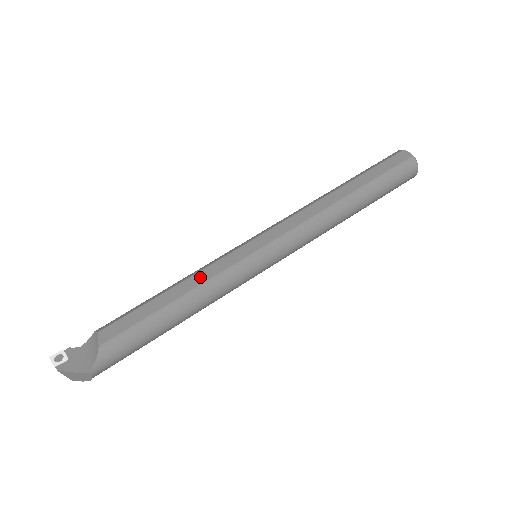
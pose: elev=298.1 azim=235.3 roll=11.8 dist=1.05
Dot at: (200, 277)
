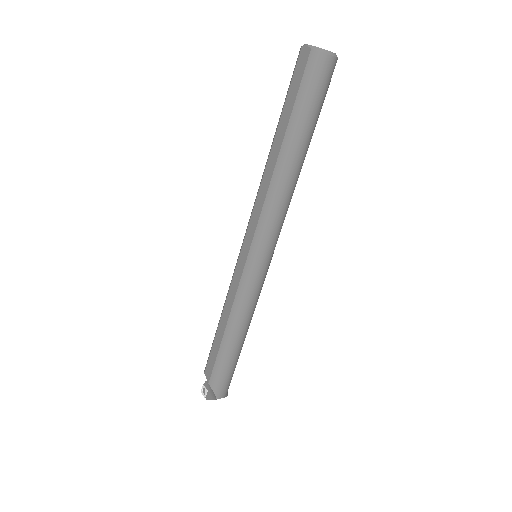
Dot at: (228, 304)
